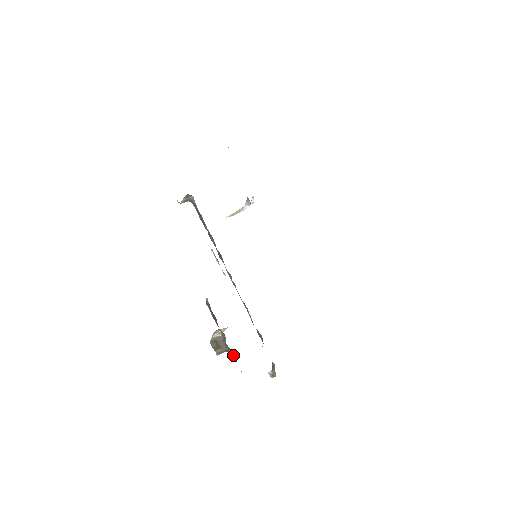
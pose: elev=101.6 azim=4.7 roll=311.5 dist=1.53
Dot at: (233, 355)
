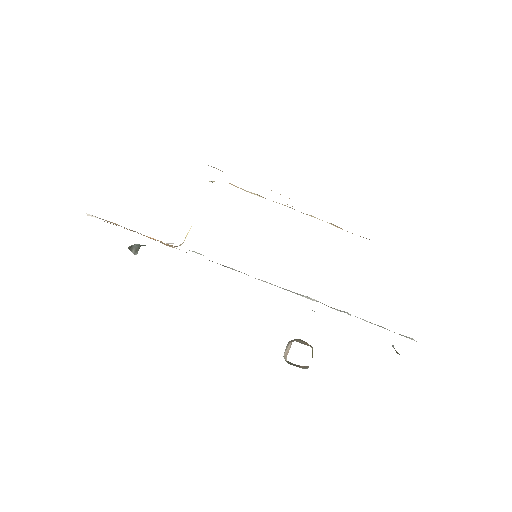
Dot at: occluded
